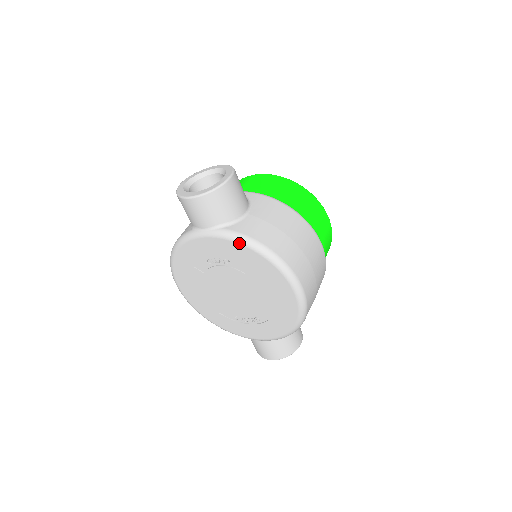
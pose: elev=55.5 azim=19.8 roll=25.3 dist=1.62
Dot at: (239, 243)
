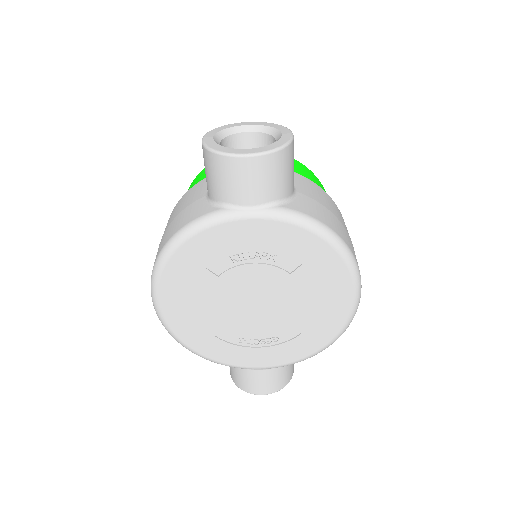
Dot at: (304, 228)
